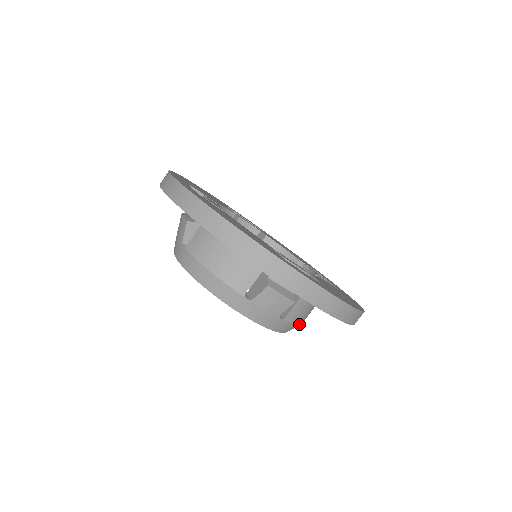
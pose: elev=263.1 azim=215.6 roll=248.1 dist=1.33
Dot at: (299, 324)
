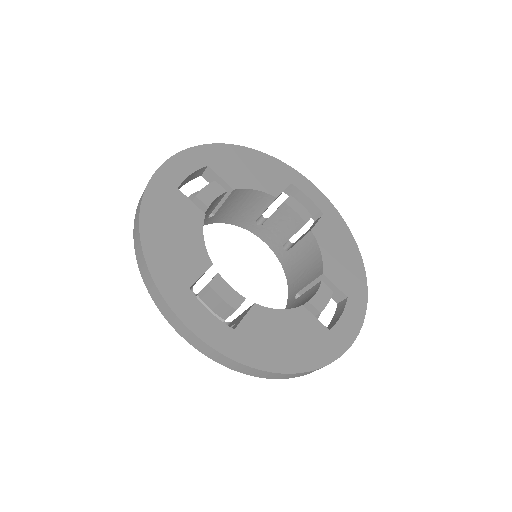
Dot at: occluded
